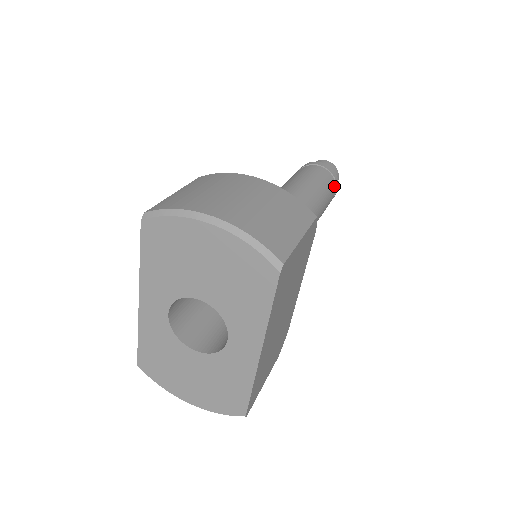
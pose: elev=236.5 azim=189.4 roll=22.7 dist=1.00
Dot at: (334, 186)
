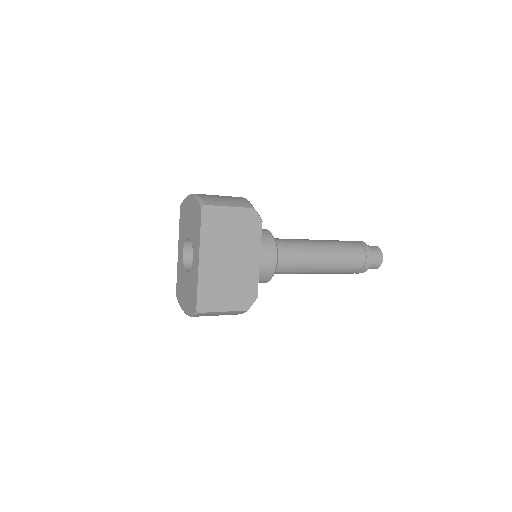
Dot at: (361, 252)
